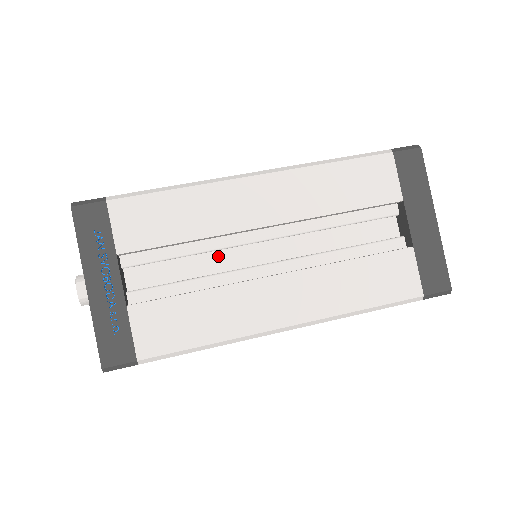
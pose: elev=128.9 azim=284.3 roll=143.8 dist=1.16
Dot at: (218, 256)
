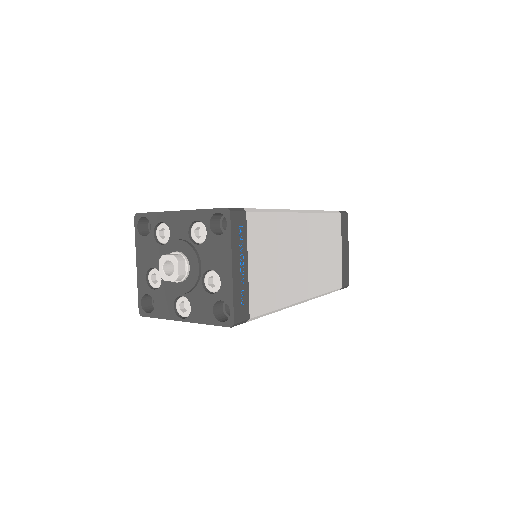
Dot at: occluded
